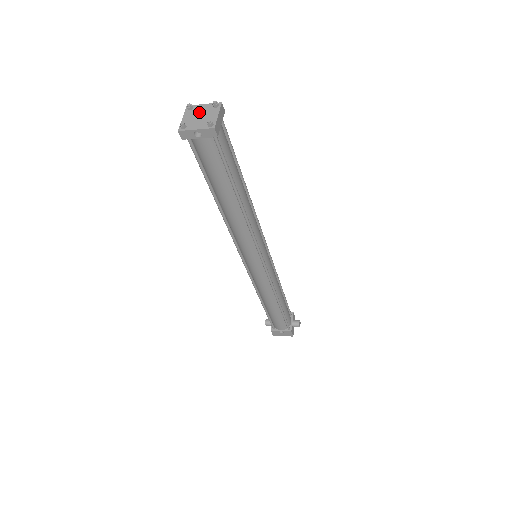
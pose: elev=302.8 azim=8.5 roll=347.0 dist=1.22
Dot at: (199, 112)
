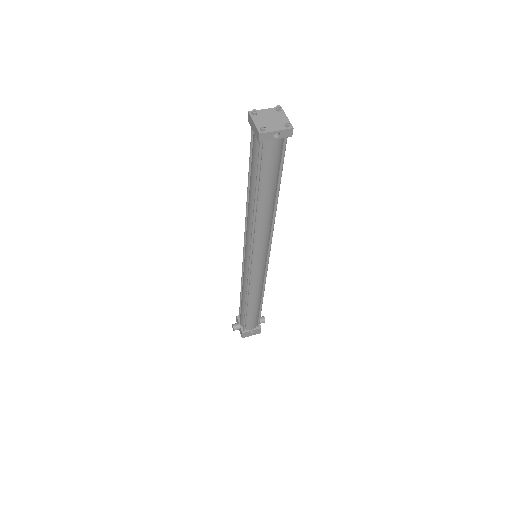
Dot at: (266, 116)
